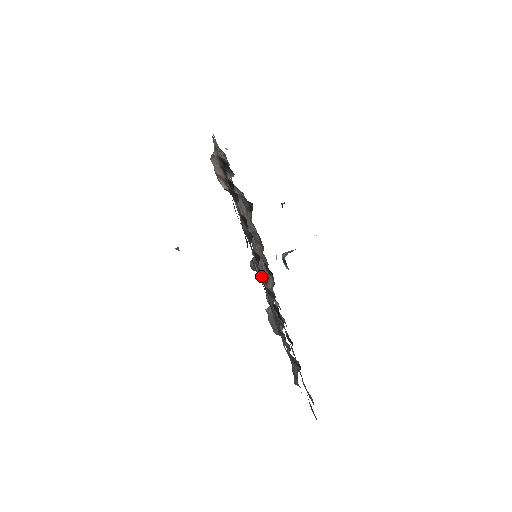
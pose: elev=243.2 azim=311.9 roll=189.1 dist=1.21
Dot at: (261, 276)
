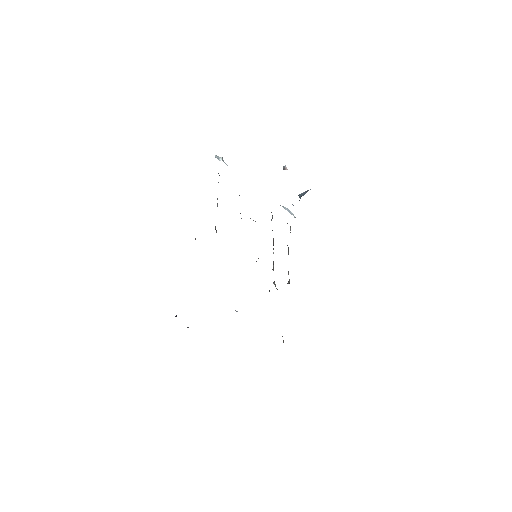
Dot at: occluded
